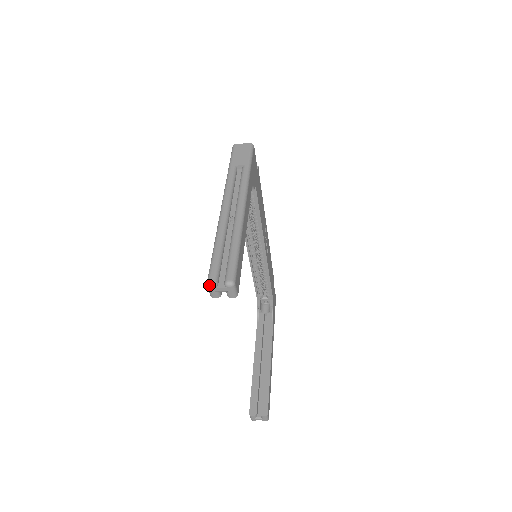
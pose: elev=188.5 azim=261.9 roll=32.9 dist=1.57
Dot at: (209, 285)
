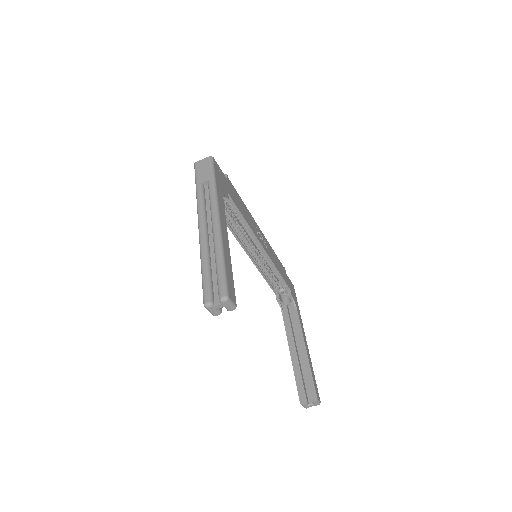
Dot at: (206, 307)
